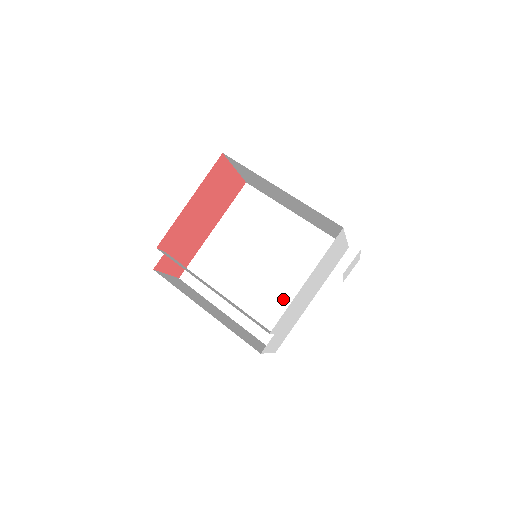
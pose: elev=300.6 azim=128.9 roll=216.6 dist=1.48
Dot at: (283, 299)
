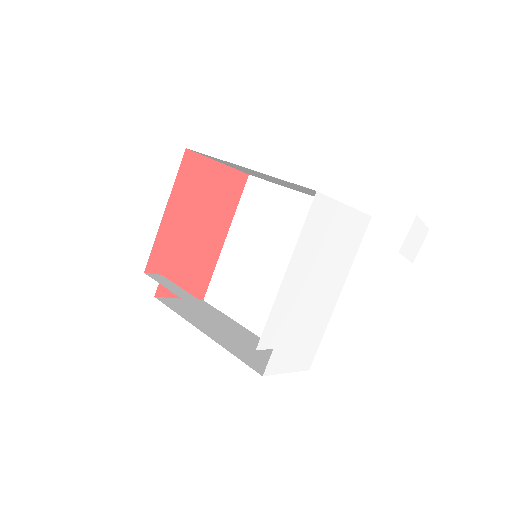
Dot at: occluded
